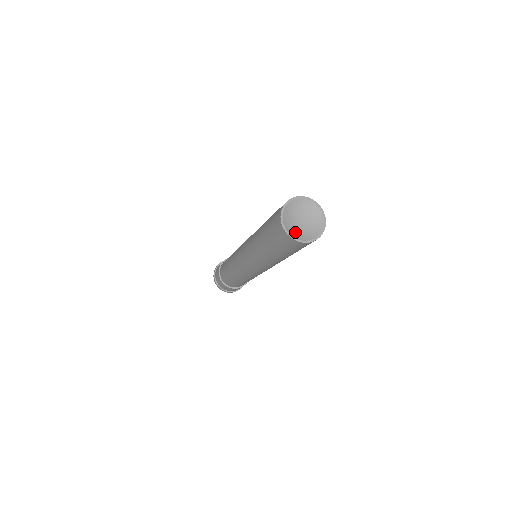
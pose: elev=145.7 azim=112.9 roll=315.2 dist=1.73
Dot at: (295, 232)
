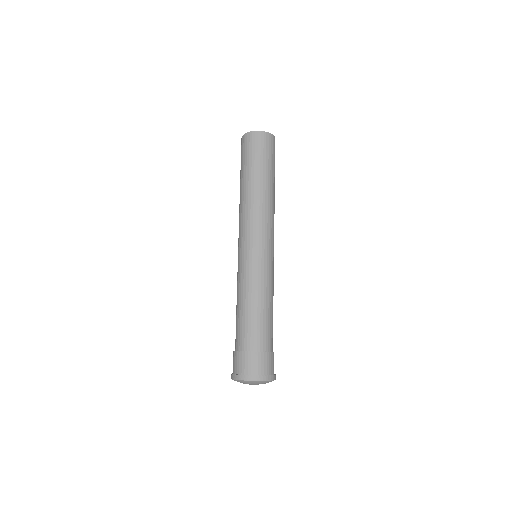
Dot at: occluded
